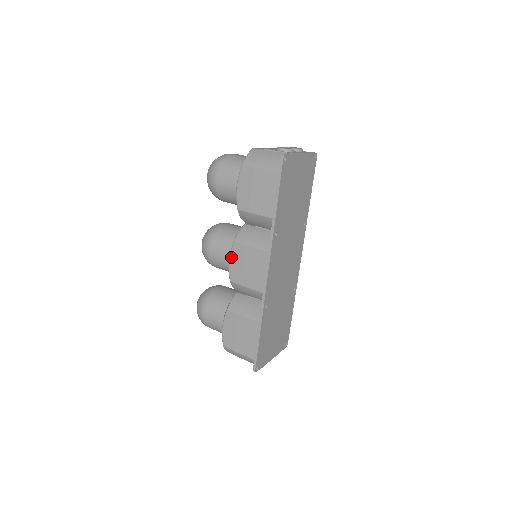
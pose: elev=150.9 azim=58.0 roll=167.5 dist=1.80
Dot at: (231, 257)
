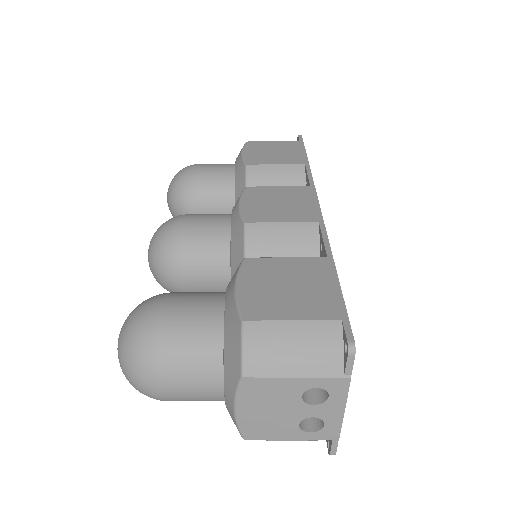
Dot at: (243, 200)
